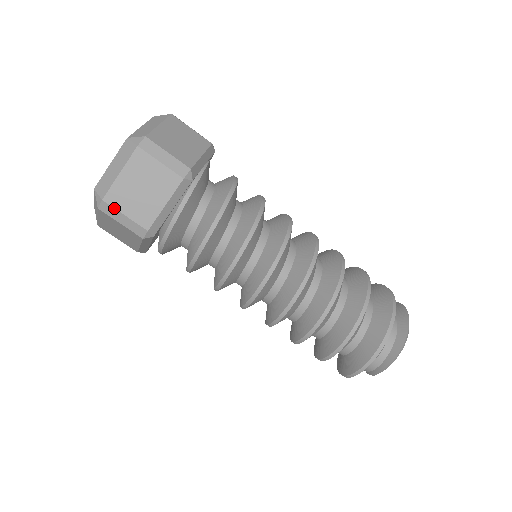
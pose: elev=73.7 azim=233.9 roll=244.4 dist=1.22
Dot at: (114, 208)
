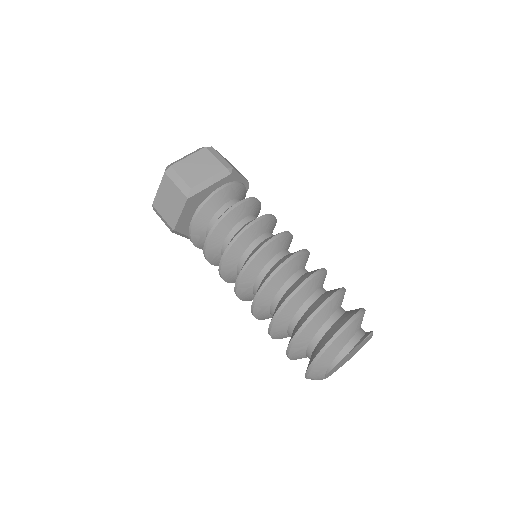
Dot at: (217, 152)
